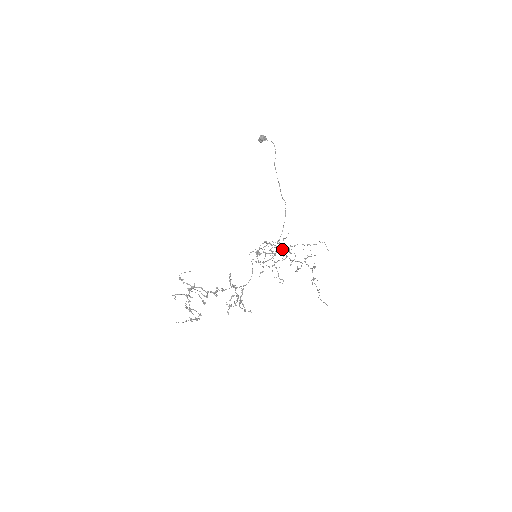
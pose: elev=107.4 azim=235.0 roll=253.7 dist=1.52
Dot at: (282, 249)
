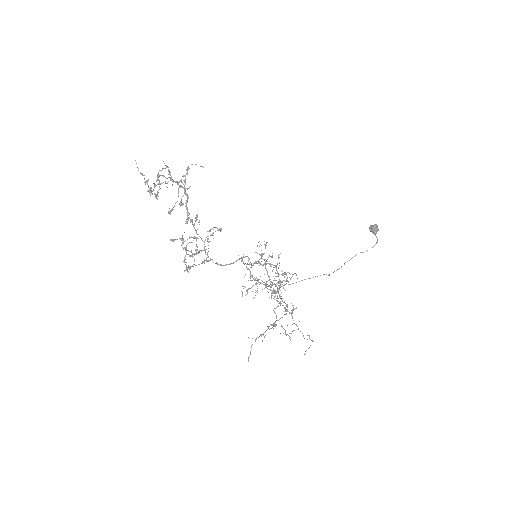
Dot at: (285, 273)
